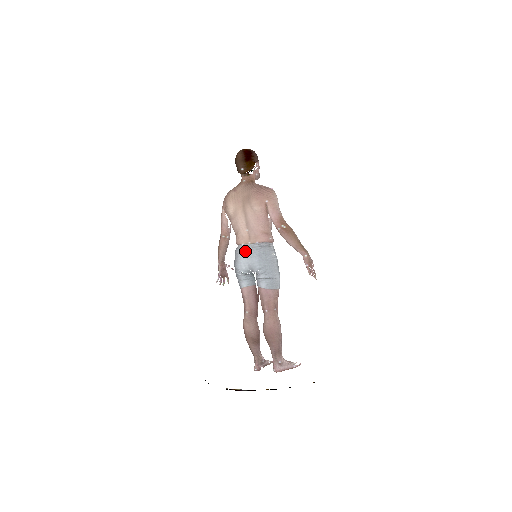
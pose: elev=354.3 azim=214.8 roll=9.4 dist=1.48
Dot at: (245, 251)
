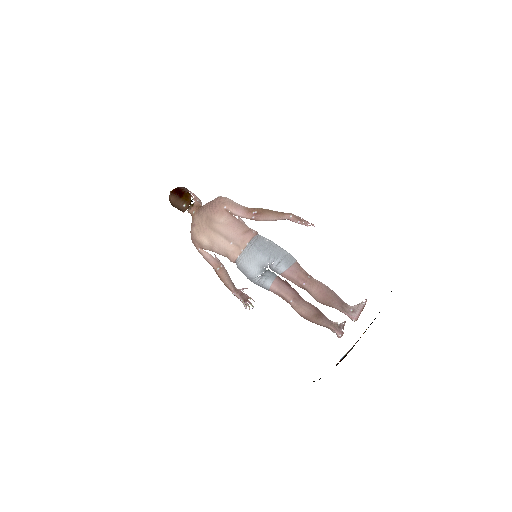
Dot at: (245, 259)
